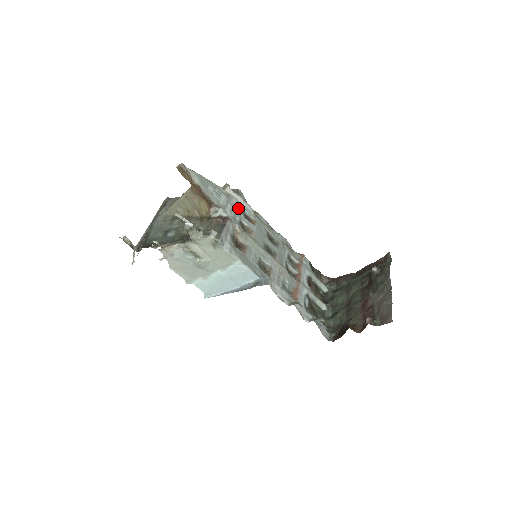
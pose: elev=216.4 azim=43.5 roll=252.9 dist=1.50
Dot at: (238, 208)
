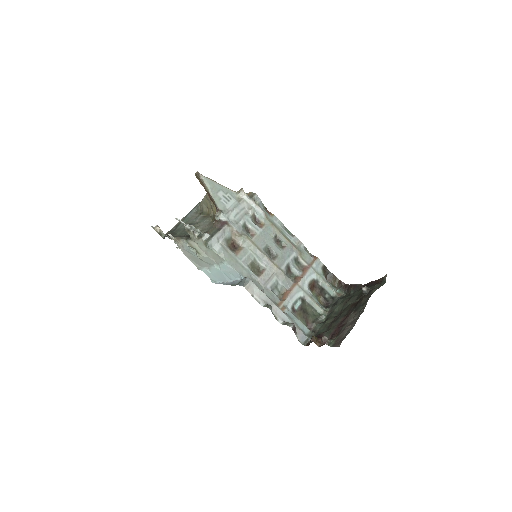
Dot at: (248, 211)
